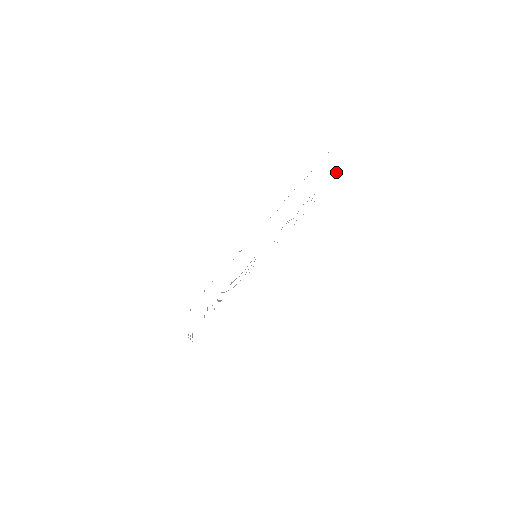
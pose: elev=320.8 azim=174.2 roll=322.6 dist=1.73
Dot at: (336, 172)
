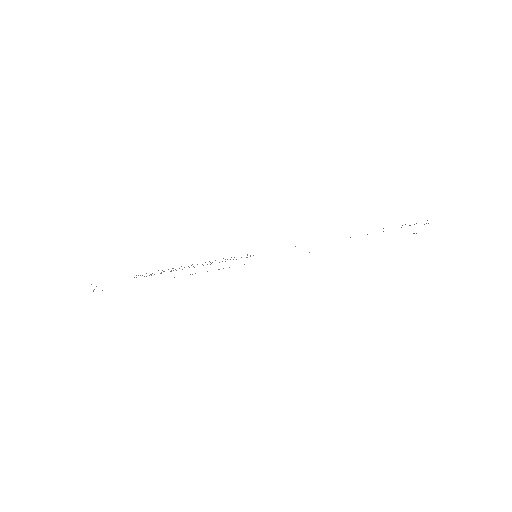
Dot at: occluded
